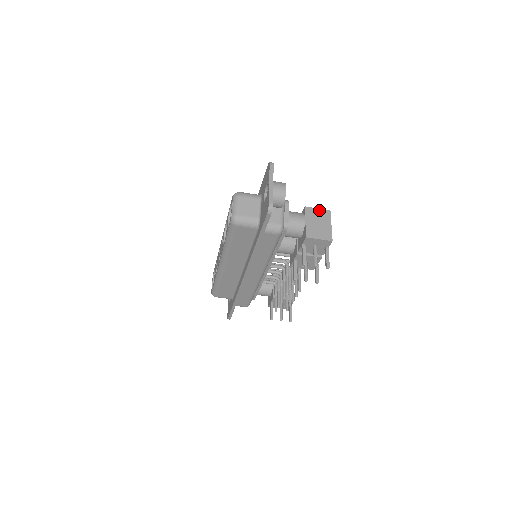
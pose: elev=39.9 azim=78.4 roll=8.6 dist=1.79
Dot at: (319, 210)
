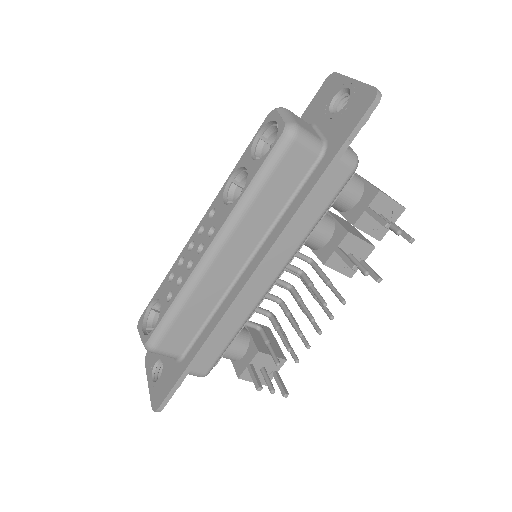
Dot at: occluded
